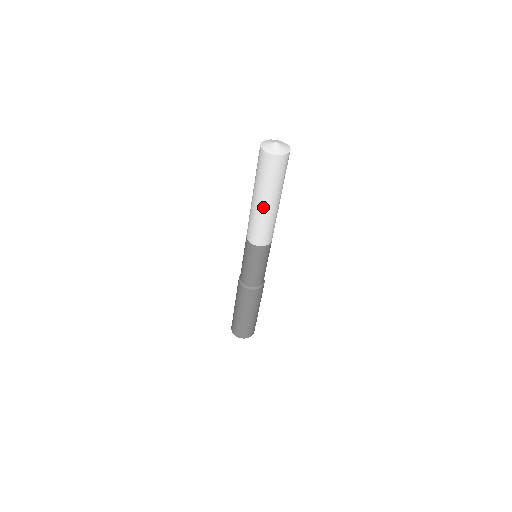
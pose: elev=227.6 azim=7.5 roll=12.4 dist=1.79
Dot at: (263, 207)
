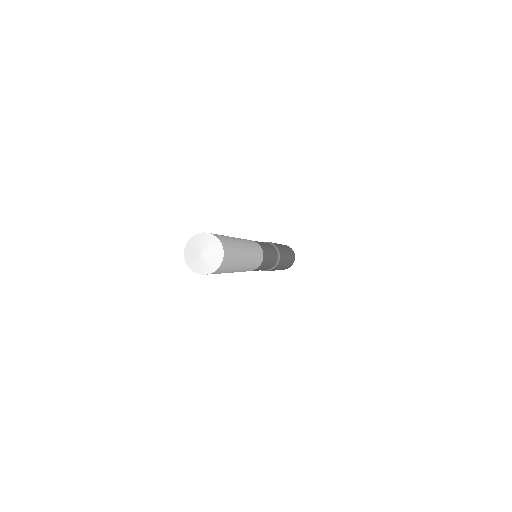
Dot at: occluded
